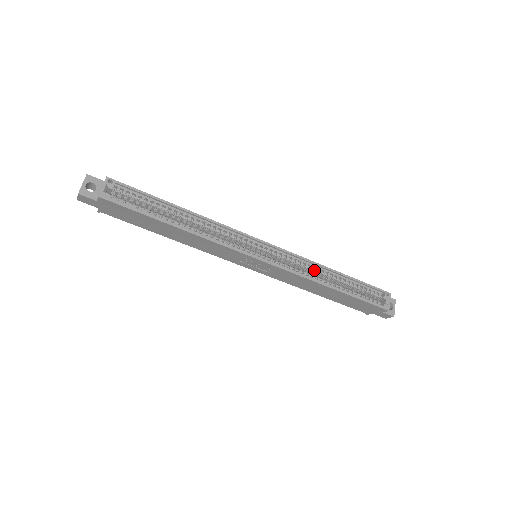
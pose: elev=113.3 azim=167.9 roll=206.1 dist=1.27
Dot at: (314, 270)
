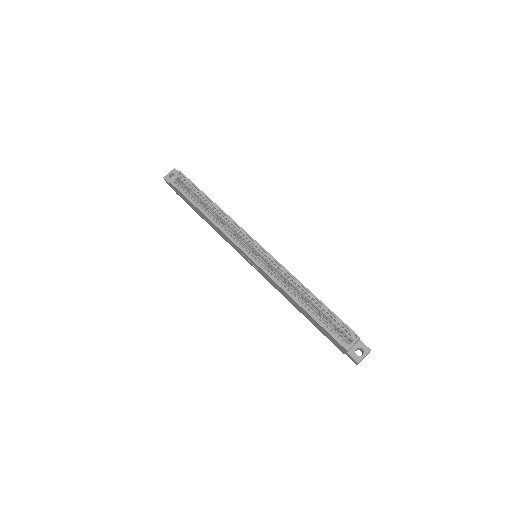
Dot at: (291, 283)
